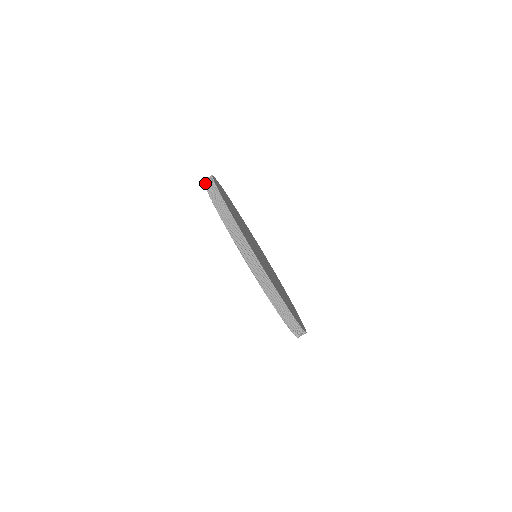
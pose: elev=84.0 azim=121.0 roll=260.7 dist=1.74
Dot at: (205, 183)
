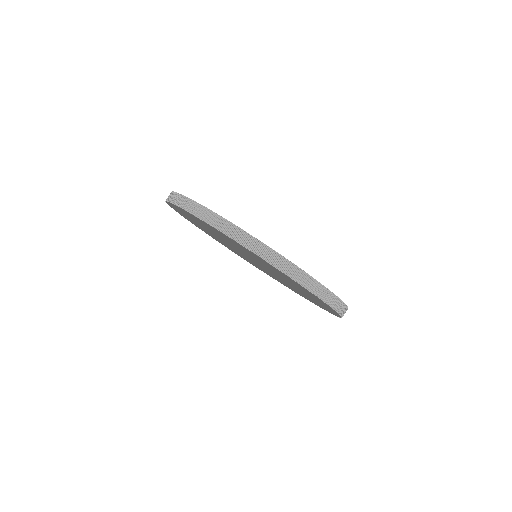
Dot at: occluded
